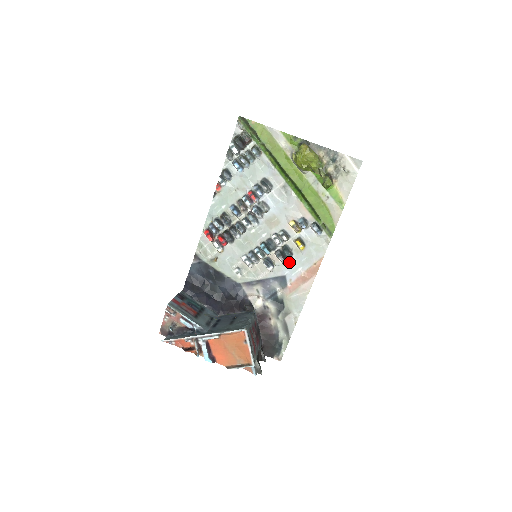
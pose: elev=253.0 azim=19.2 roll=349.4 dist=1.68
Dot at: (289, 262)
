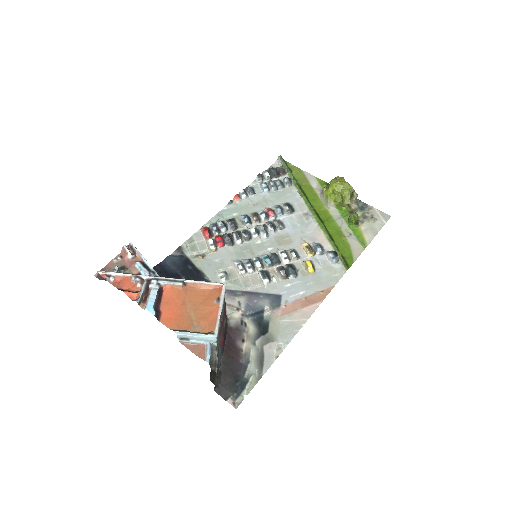
Dot at: (290, 282)
